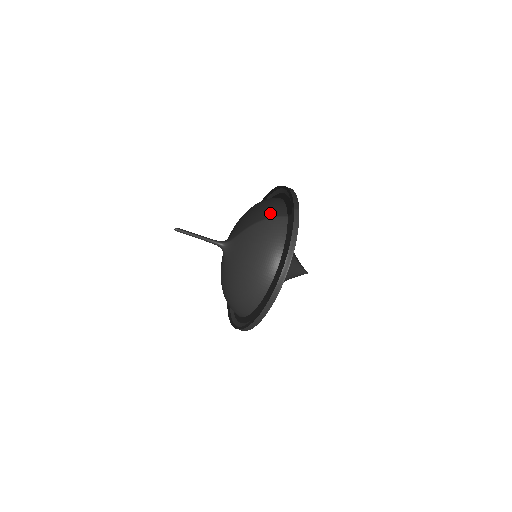
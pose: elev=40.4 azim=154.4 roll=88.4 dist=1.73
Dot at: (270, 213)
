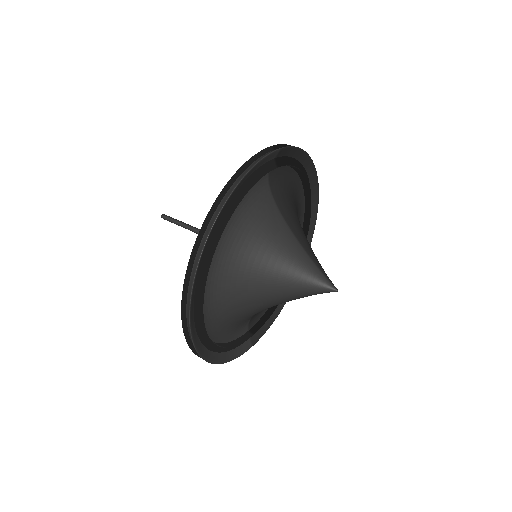
Dot at: occluded
